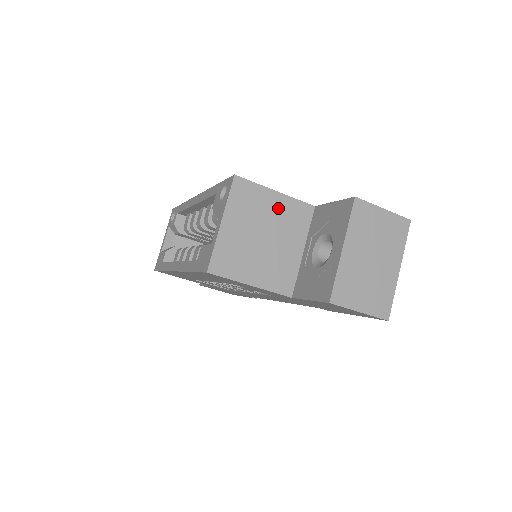
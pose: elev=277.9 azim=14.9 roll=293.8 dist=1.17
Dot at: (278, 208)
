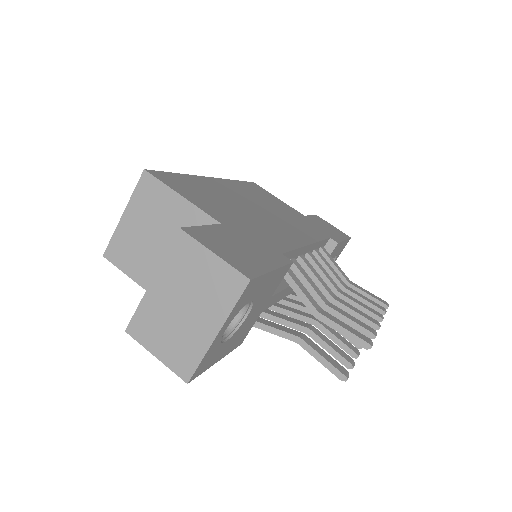
Dot at: (179, 214)
